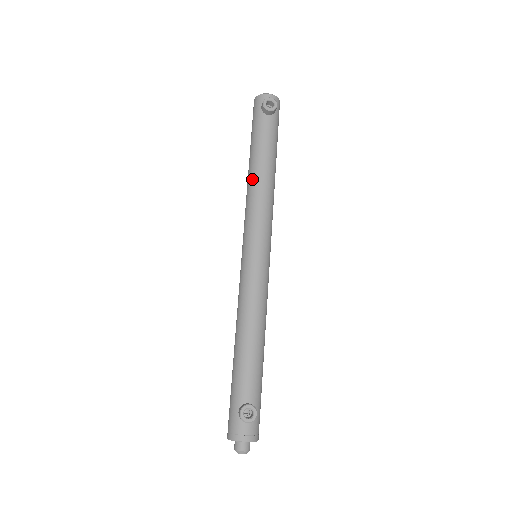
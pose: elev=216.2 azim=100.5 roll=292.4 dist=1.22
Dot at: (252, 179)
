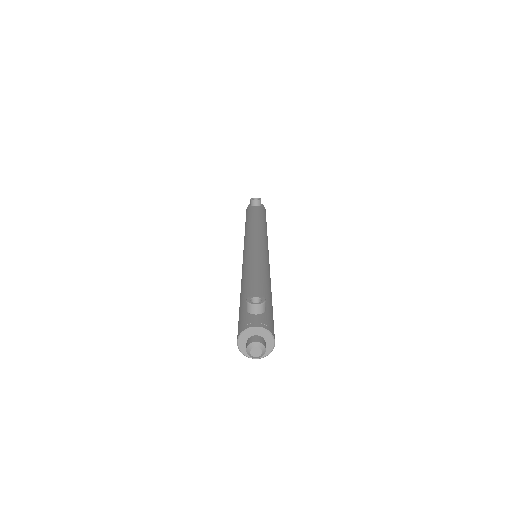
Dot at: (247, 226)
